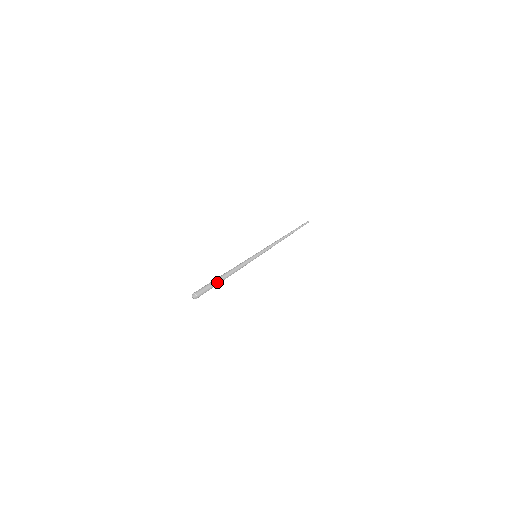
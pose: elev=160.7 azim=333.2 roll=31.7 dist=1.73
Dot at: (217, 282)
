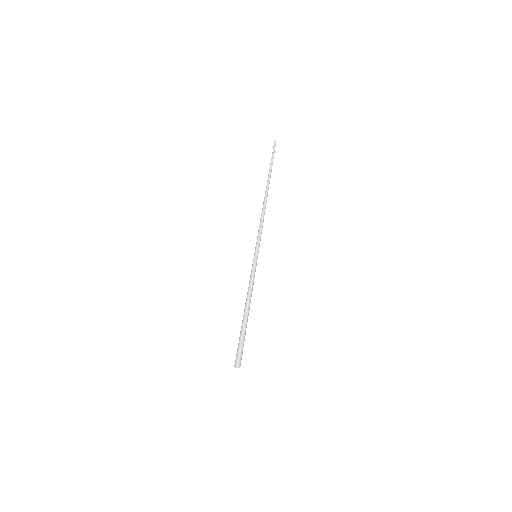
Dot at: (245, 333)
